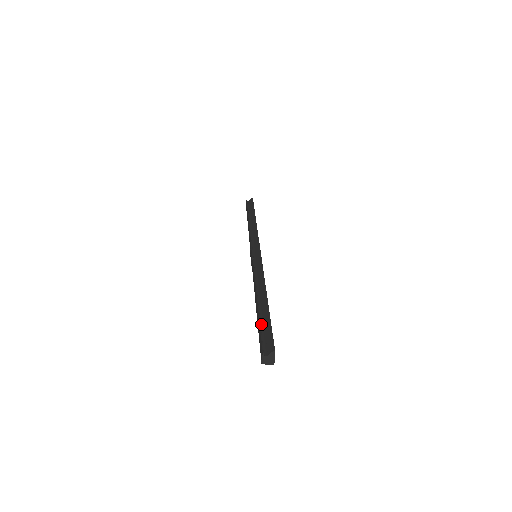
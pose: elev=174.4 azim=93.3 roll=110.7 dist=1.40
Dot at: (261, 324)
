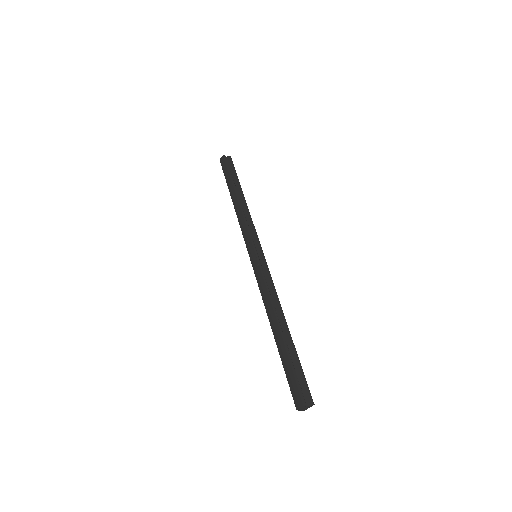
Dot at: (291, 363)
